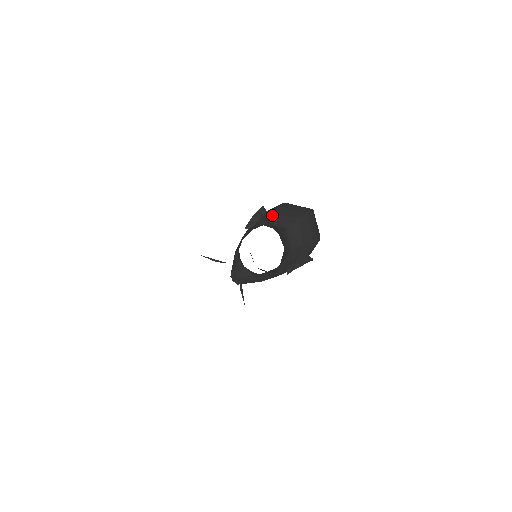
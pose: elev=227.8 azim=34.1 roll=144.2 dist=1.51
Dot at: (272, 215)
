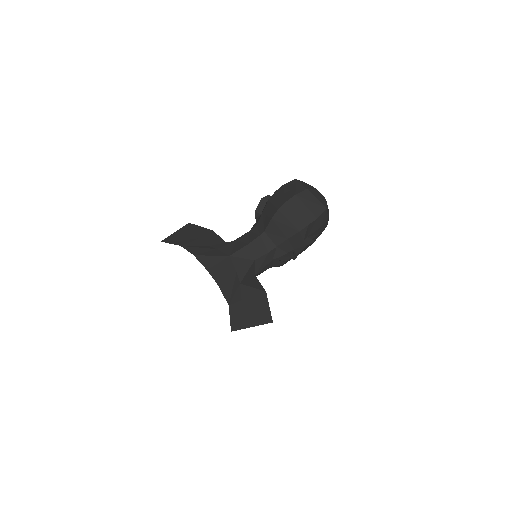
Dot at: occluded
